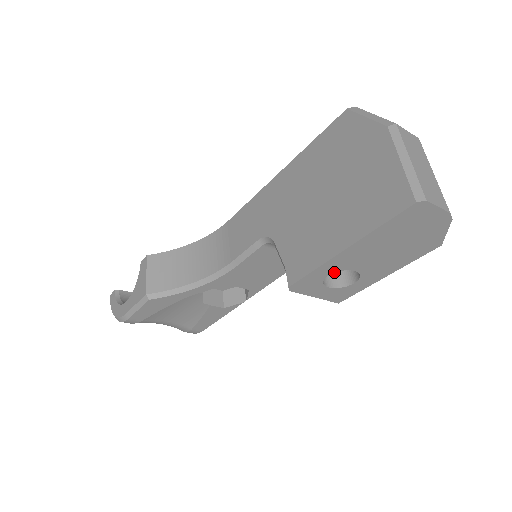
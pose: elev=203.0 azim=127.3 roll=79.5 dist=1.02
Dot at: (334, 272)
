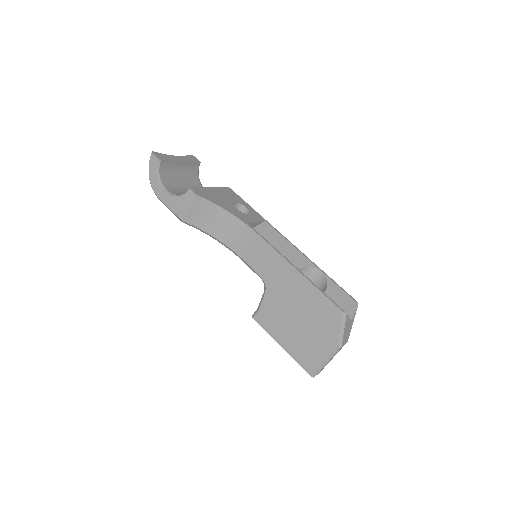
Dot at: occluded
